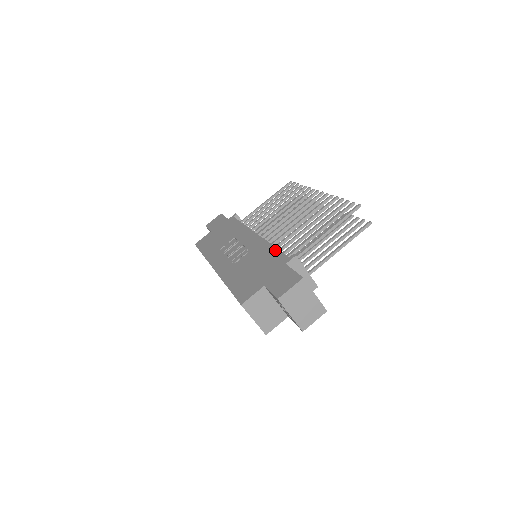
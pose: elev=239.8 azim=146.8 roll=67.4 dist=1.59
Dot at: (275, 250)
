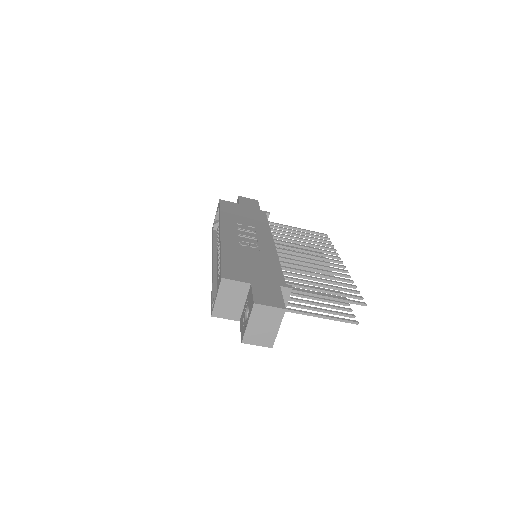
Dot at: (280, 268)
